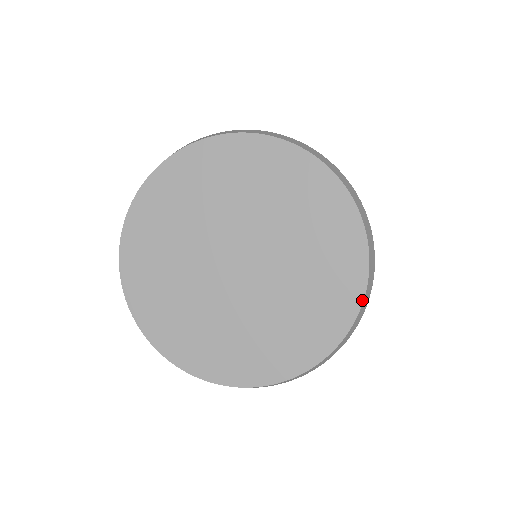
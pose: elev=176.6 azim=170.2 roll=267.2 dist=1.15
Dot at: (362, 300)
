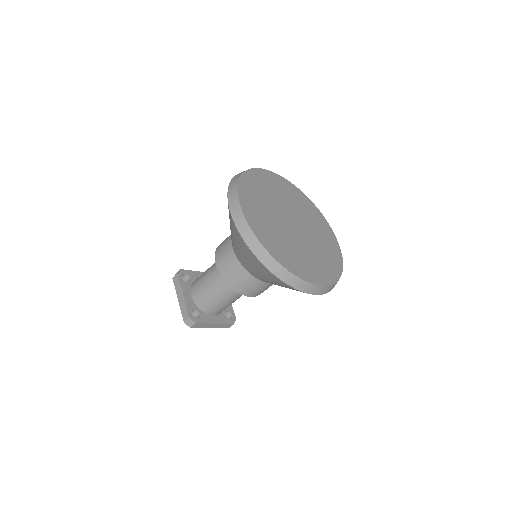
Dot at: occluded
